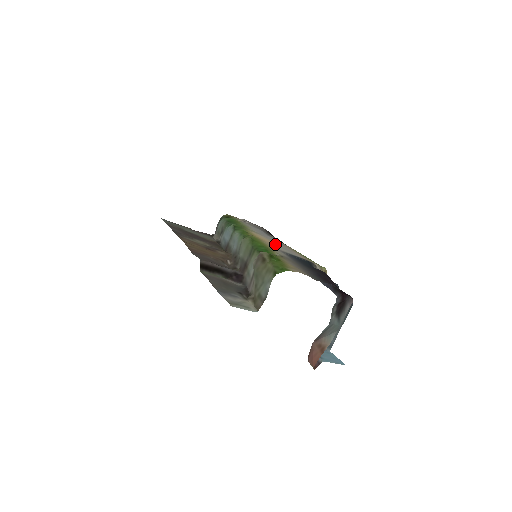
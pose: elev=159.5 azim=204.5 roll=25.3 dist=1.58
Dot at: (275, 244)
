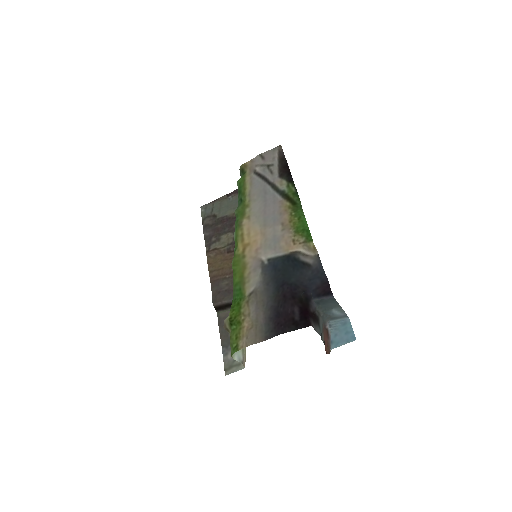
Dot at: (262, 240)
